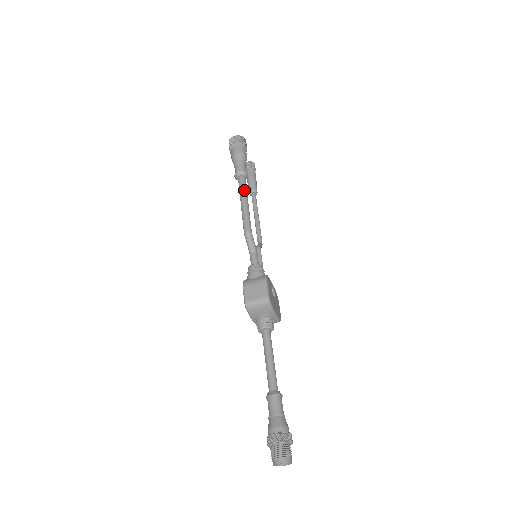
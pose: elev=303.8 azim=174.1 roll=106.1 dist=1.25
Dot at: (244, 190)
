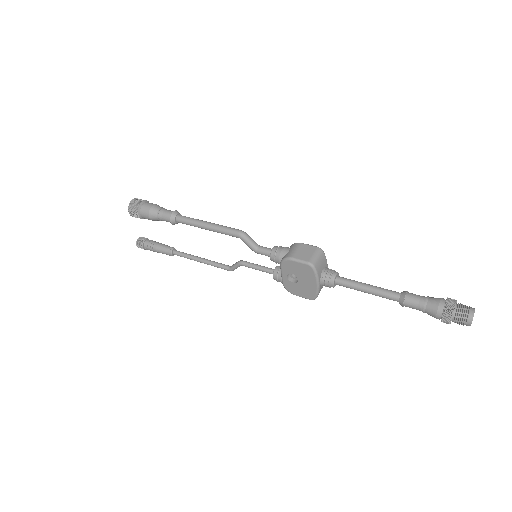
Dot at: (195, 219)
